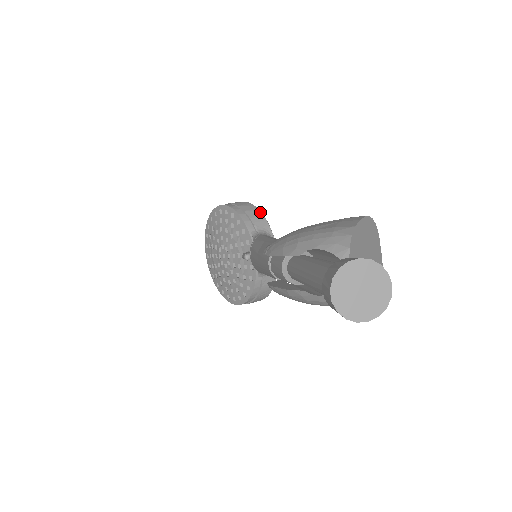
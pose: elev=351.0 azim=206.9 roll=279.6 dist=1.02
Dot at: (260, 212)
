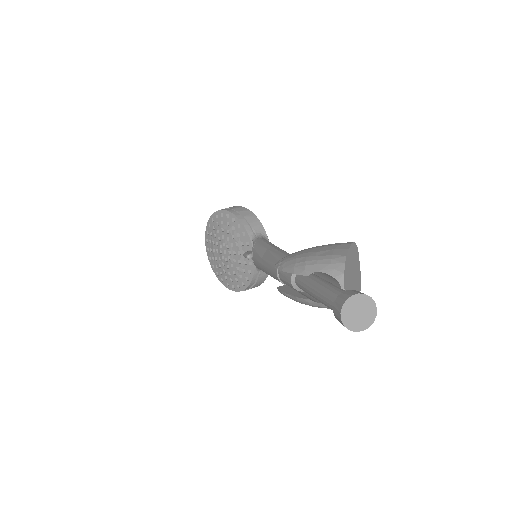
Dot at: (256, 217)
